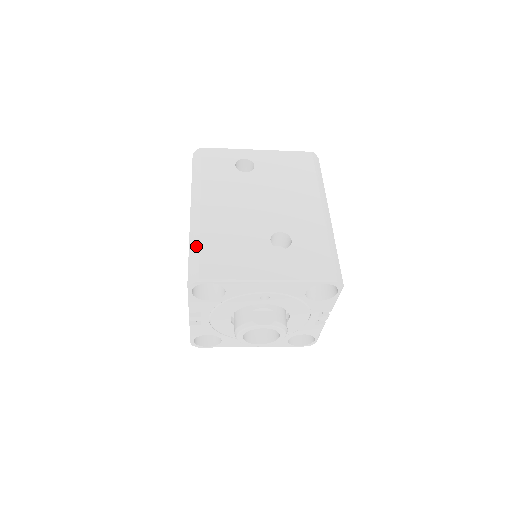
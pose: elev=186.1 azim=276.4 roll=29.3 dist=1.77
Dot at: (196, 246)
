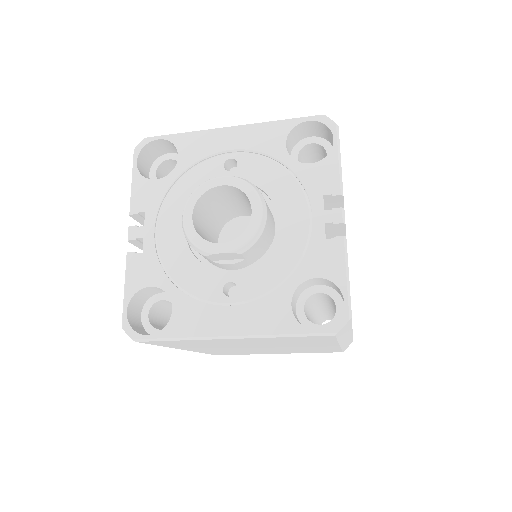
Dot at: occluded
